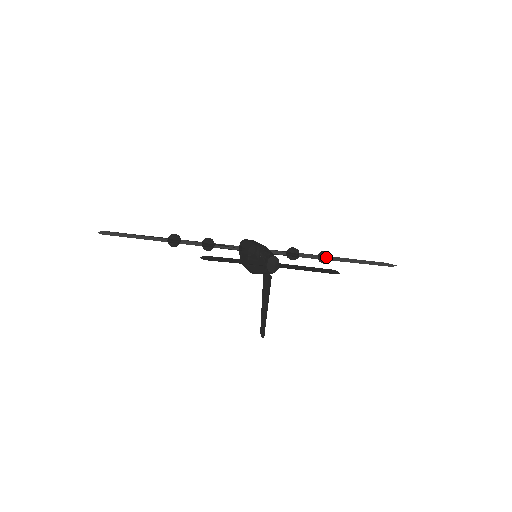
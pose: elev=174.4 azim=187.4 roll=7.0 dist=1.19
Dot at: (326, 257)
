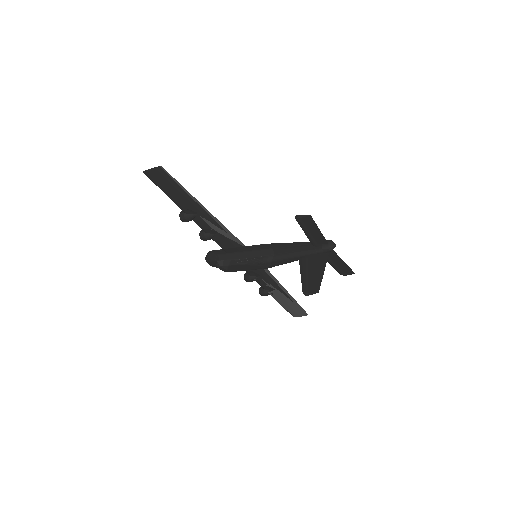
Dot at: (278, 286)
